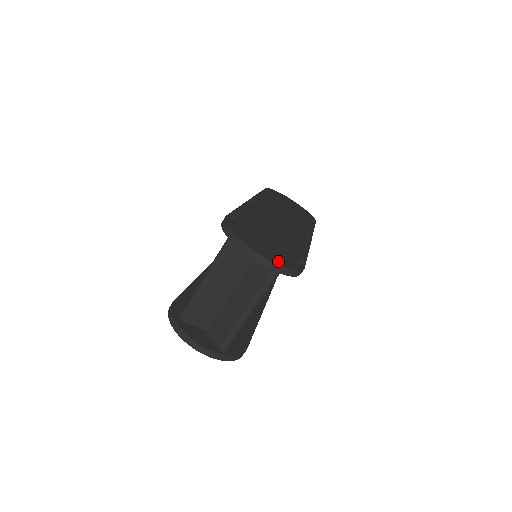
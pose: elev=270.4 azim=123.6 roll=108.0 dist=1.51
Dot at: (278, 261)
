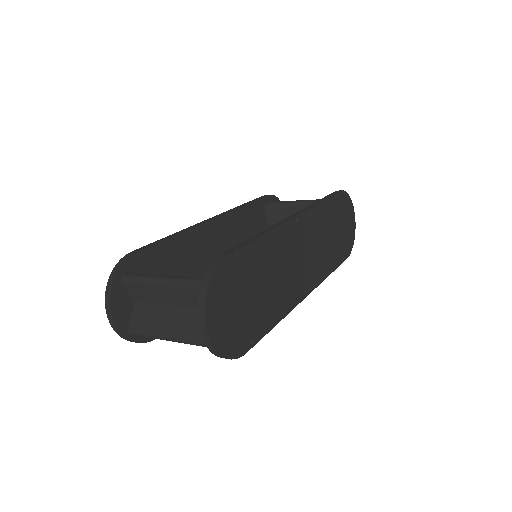
Dot at: (221, 343)
